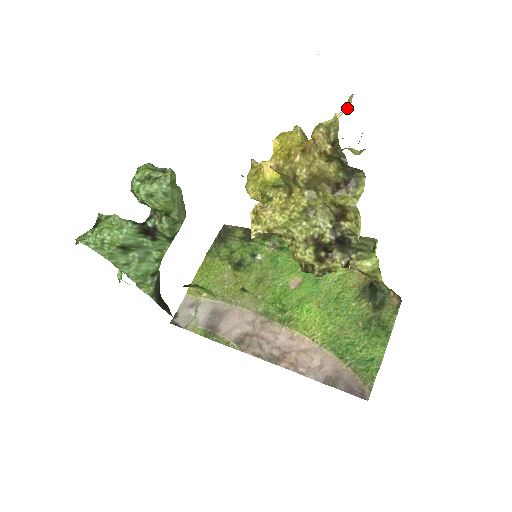
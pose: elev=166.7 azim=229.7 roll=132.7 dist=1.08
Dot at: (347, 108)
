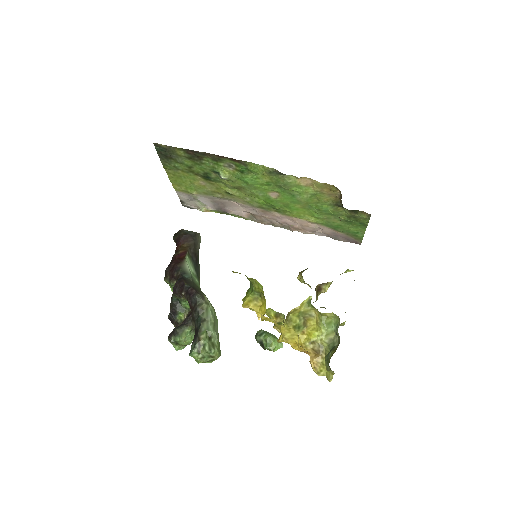
Dot at: occluded
